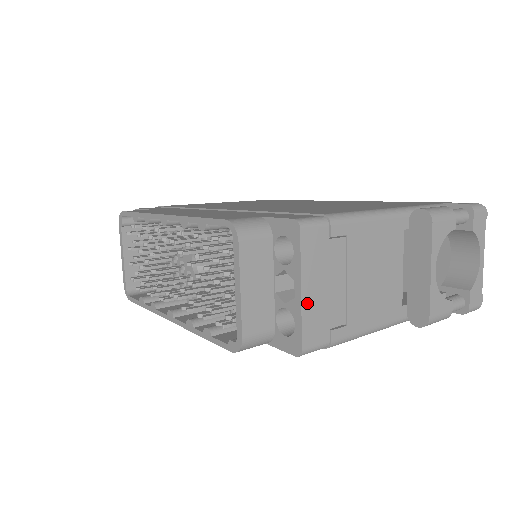
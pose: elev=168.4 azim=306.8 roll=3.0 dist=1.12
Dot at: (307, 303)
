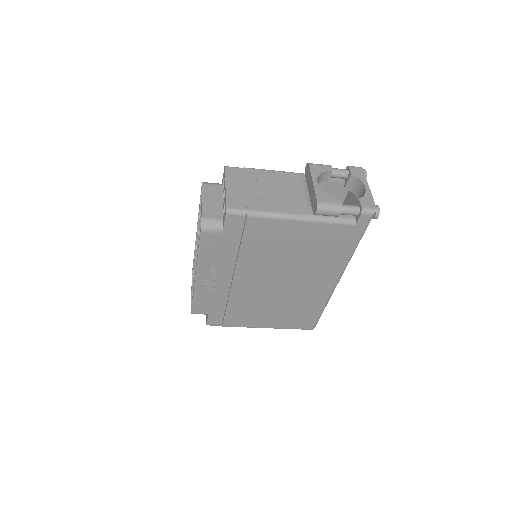
Dot at: (230, 191)
